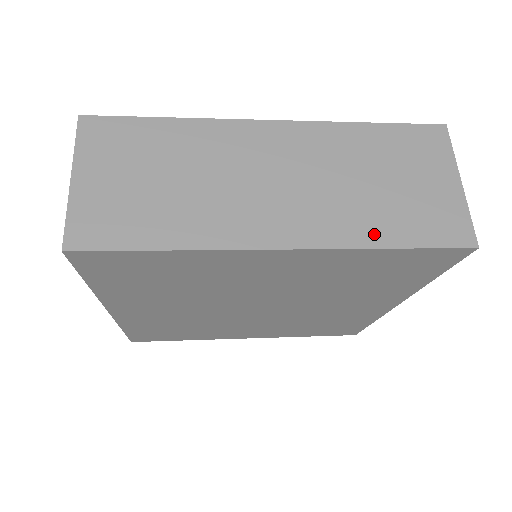
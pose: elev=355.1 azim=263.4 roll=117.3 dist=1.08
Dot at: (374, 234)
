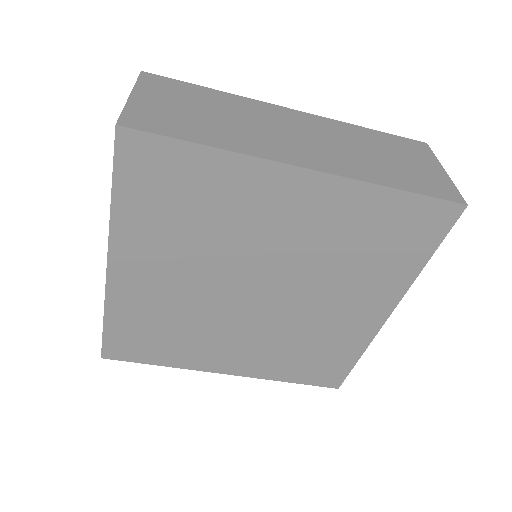
Dot at: (381, 178)
